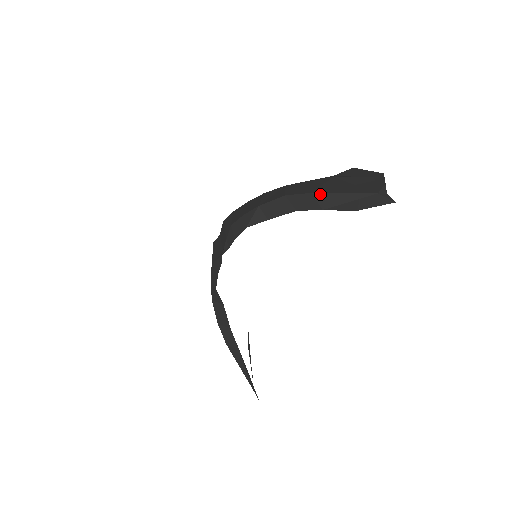
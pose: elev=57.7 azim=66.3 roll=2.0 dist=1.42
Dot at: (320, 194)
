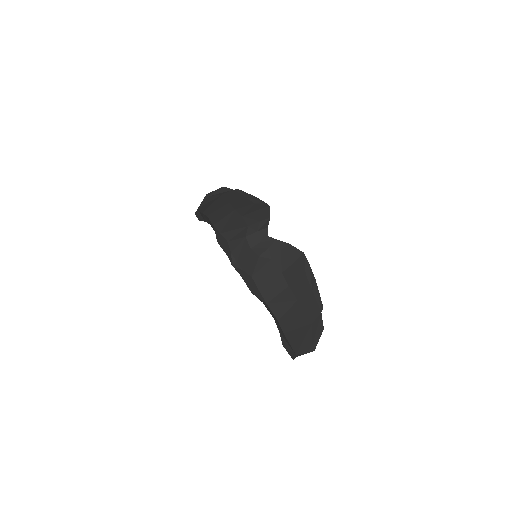
Dot at: (285, 336)
